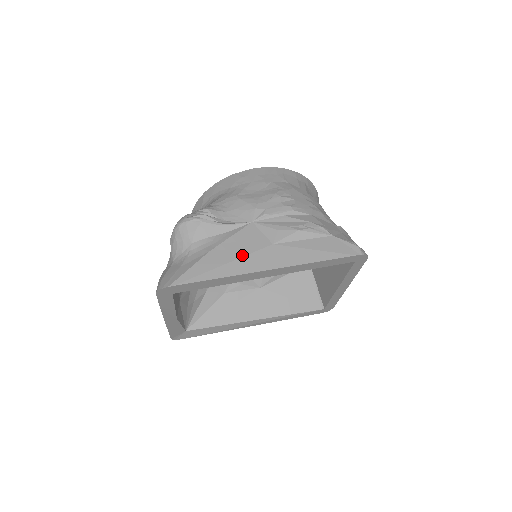
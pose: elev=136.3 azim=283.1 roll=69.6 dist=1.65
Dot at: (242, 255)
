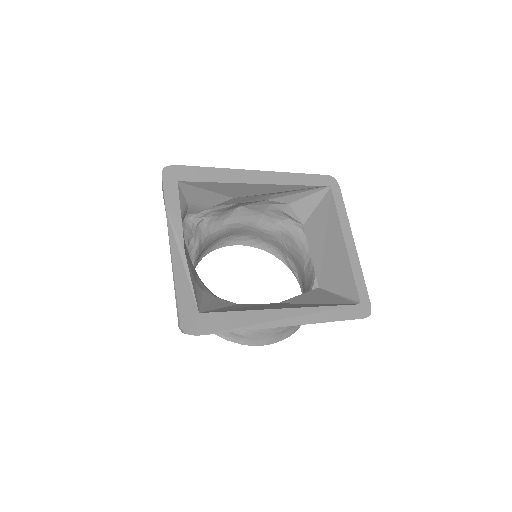
Dot at: occluded
